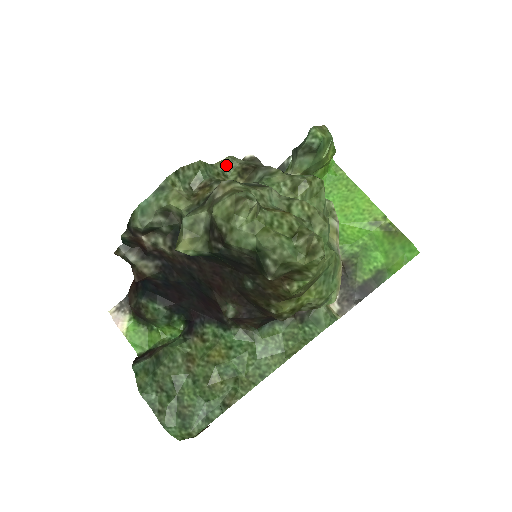
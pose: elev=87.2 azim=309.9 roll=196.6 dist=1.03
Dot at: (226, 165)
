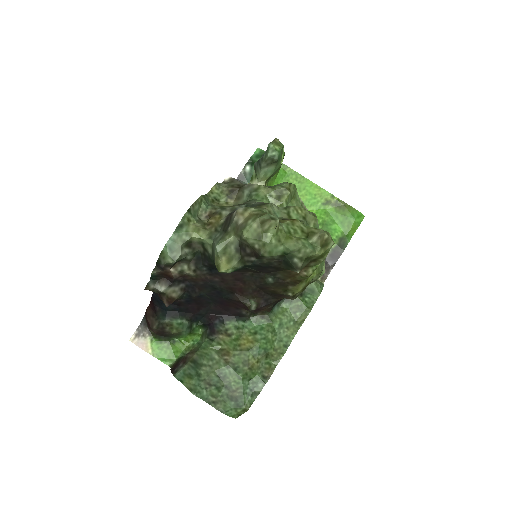
Dot at: (215, 191)
